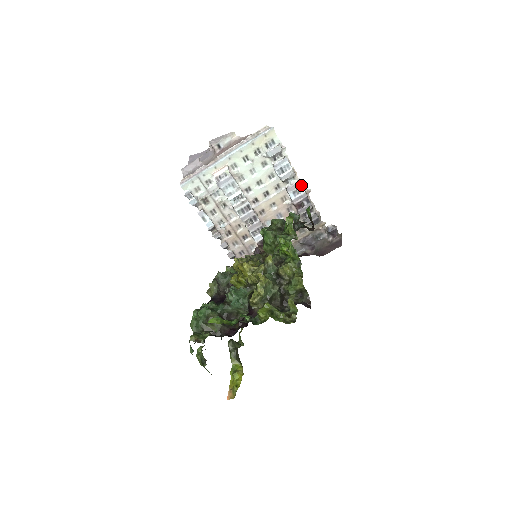
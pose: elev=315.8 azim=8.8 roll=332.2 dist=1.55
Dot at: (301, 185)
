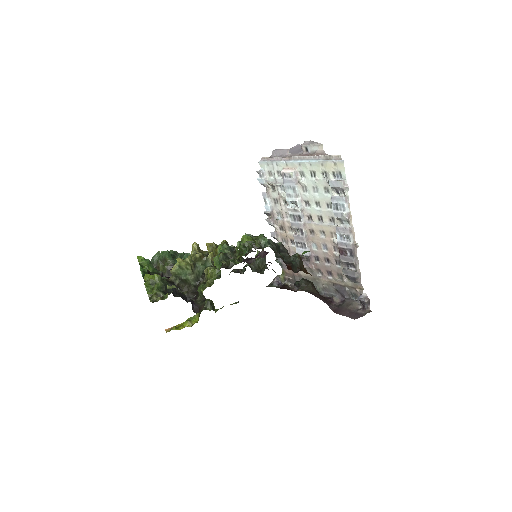
Dot at: (350, 234)
